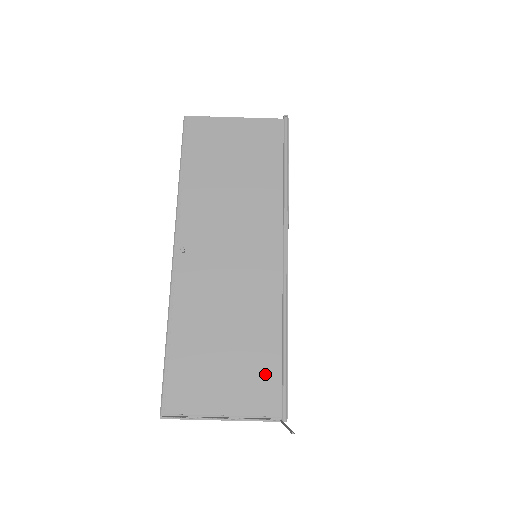
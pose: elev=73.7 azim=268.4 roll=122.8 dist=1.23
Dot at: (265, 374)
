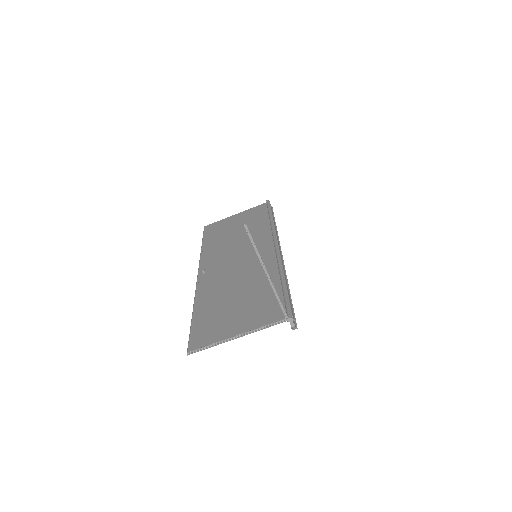
Dot at: (270, 302)
